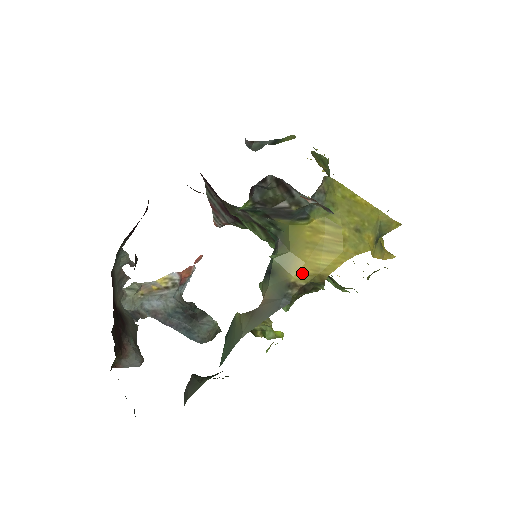
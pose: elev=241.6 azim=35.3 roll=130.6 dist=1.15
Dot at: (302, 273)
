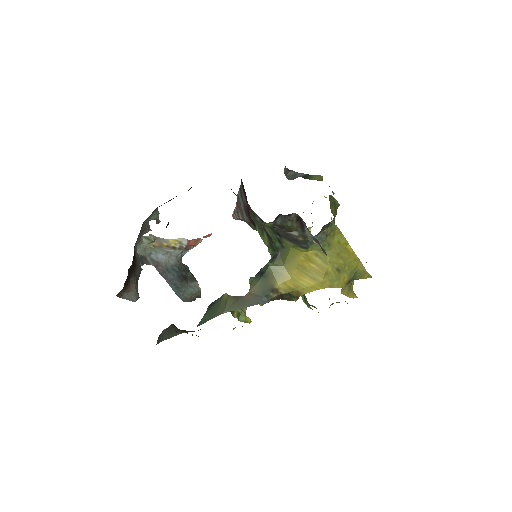
Dot at: (286, 285)
